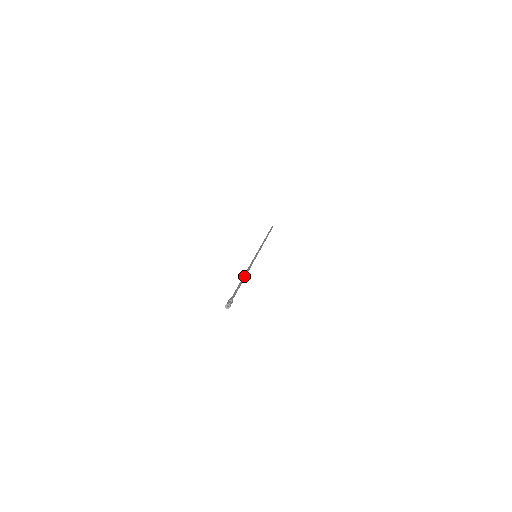
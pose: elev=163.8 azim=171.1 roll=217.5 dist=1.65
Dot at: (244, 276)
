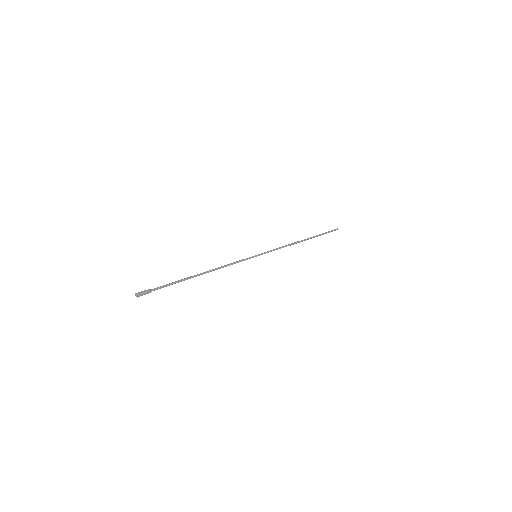
Dot at: (203, 273)
